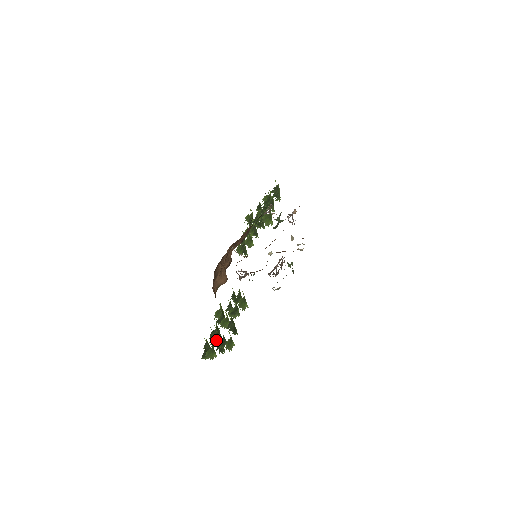
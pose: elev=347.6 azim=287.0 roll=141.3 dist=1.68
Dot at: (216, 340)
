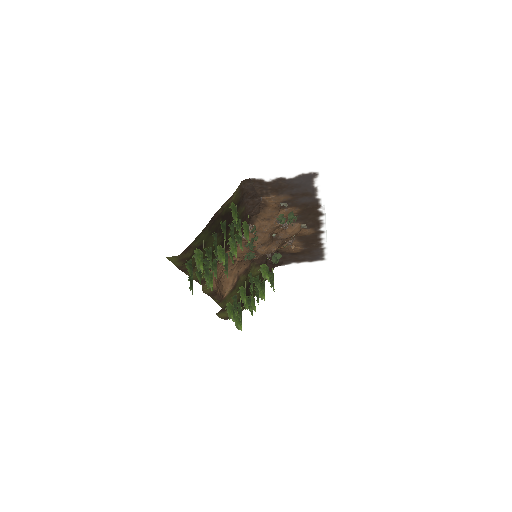
Dot at: (208, 254)
